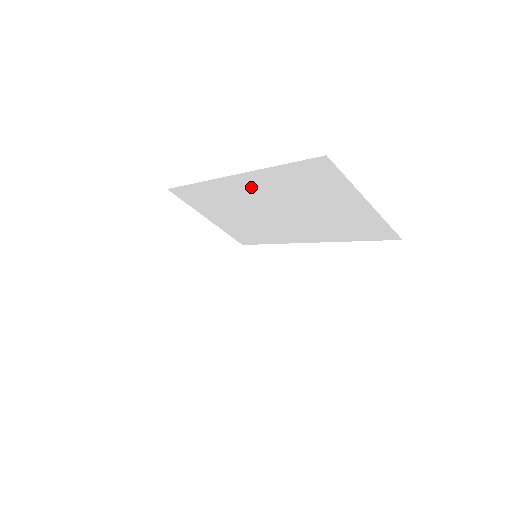
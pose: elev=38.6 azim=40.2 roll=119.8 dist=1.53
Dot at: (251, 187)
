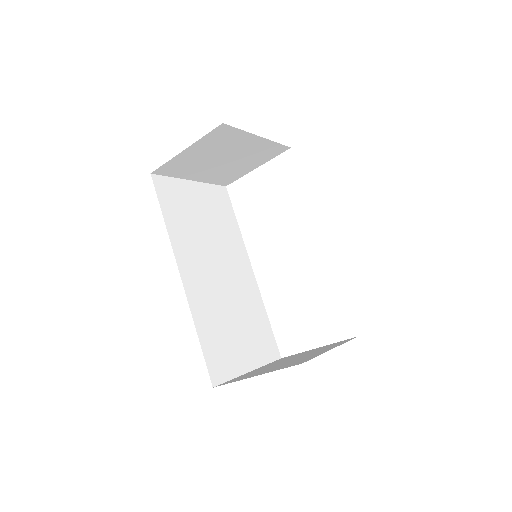
Dot at: occluded
